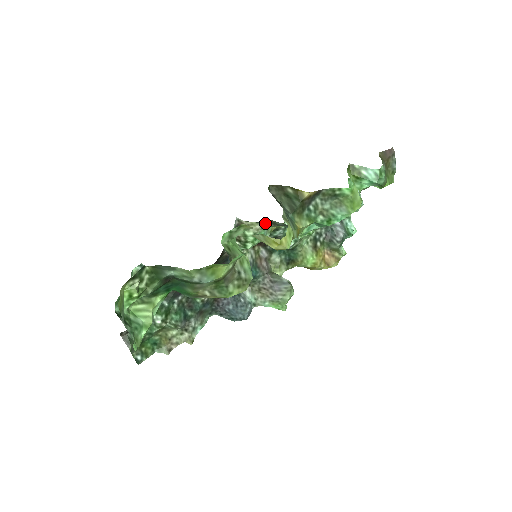
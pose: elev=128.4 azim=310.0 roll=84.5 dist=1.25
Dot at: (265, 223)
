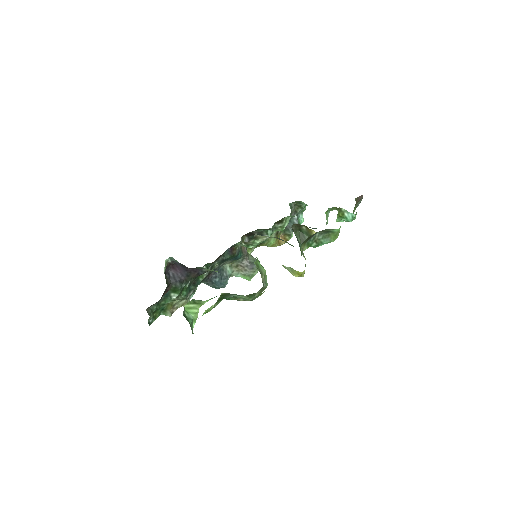
Dot at: occluded
